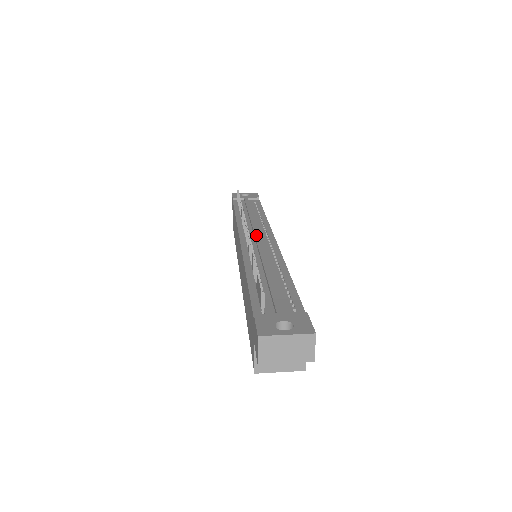
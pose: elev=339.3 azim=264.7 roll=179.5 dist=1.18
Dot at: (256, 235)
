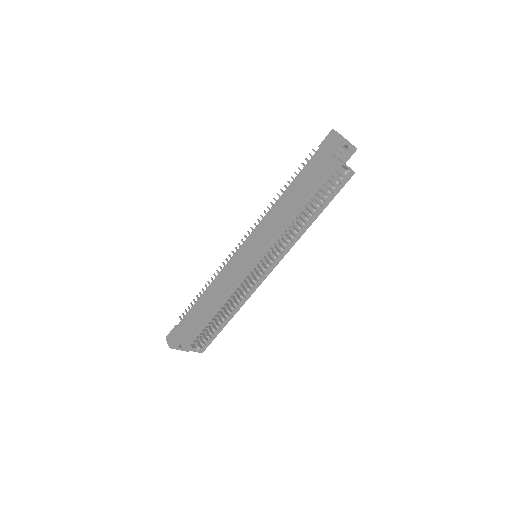
Dot at: occluded
